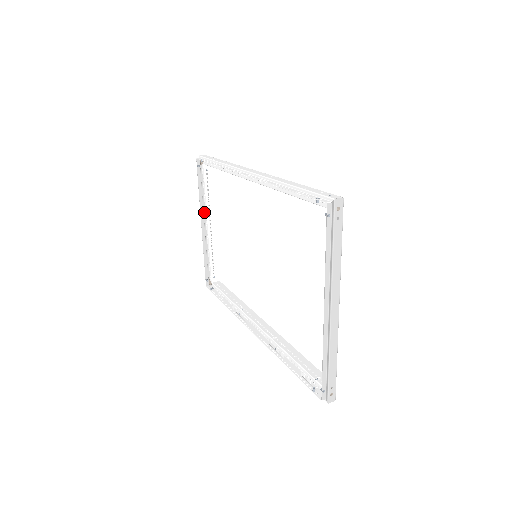
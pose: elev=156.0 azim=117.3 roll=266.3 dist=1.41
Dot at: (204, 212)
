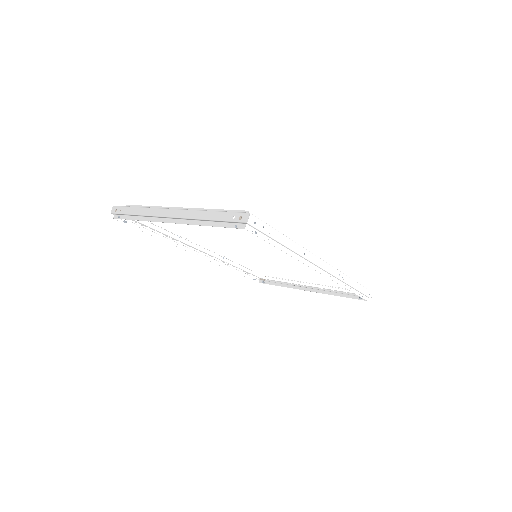
Dot at: (183, 217)
